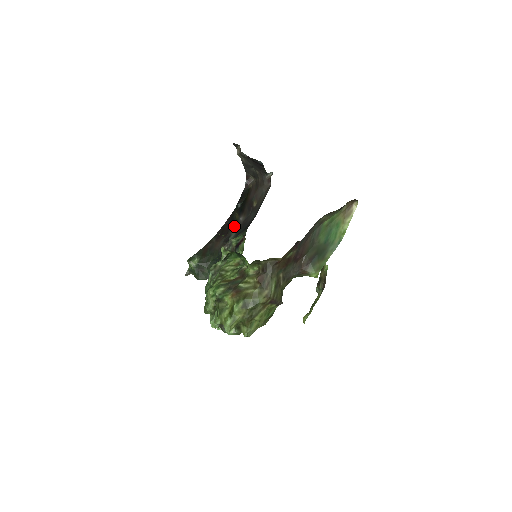
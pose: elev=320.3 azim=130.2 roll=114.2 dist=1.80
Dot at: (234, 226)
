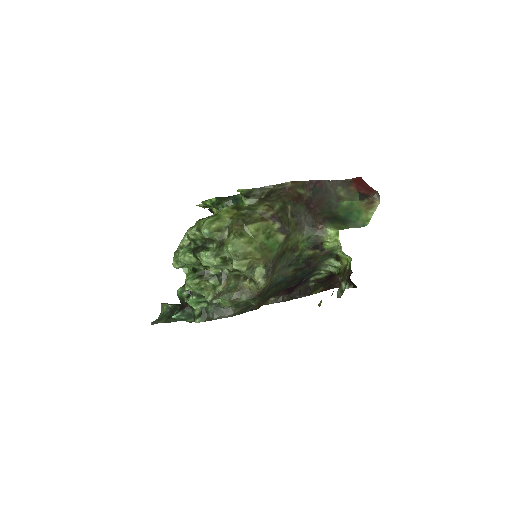
Dot at: occluded
